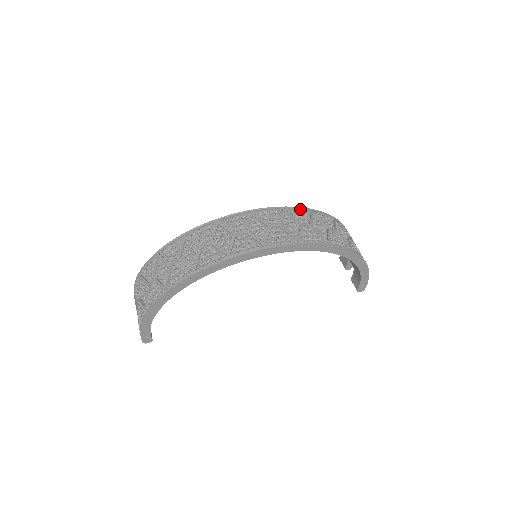
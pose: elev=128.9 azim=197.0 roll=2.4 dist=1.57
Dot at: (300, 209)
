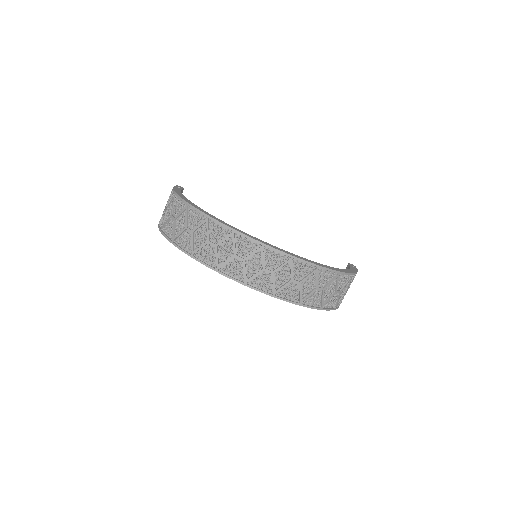
Dot at: (307, 264)
